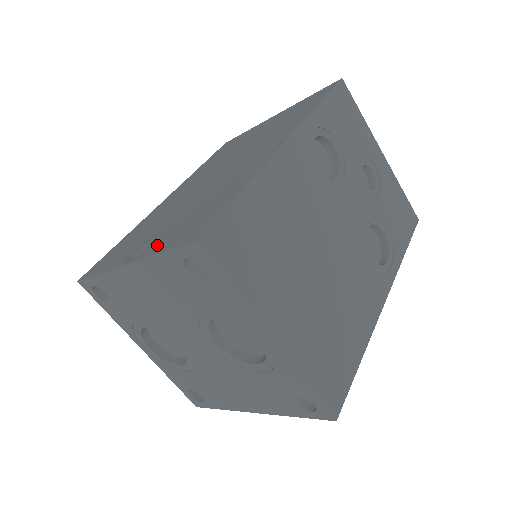
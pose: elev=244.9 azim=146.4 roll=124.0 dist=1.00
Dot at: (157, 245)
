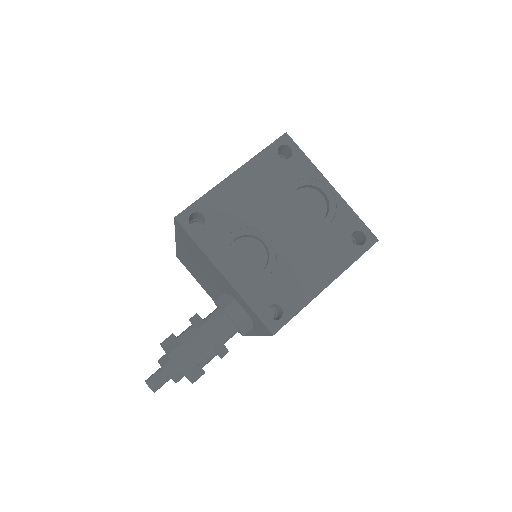
Dot at: occluded
